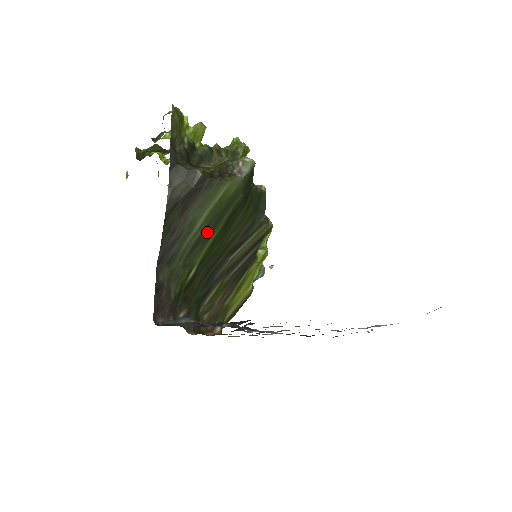
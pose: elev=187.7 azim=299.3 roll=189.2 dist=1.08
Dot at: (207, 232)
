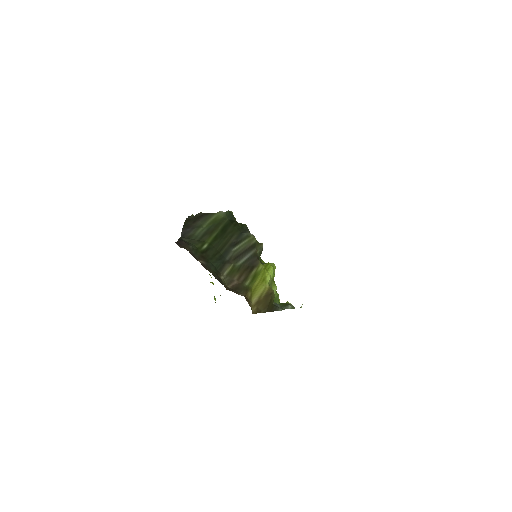
Dot at: (210, 231)
